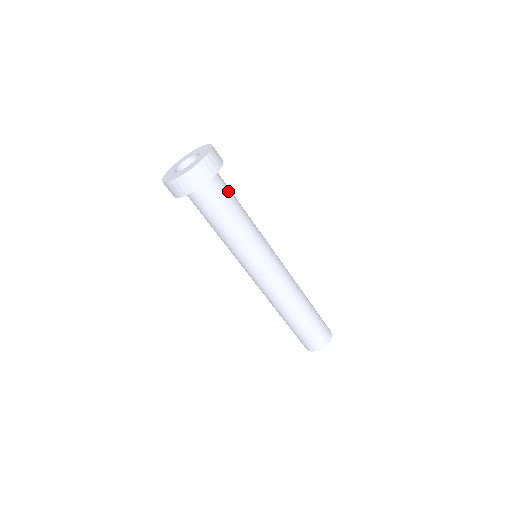
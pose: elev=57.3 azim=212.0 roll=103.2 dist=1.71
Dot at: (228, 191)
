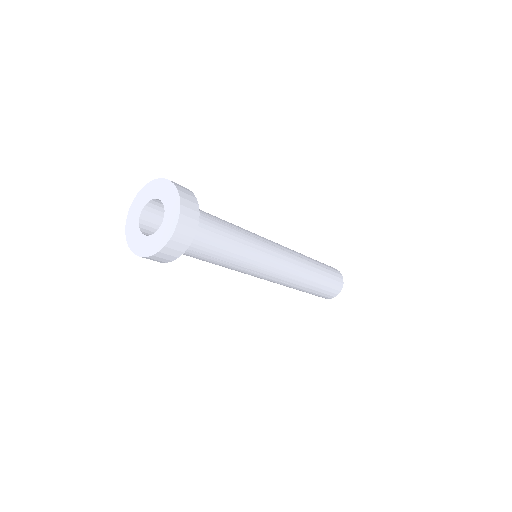
Dot at: (210, 219)
